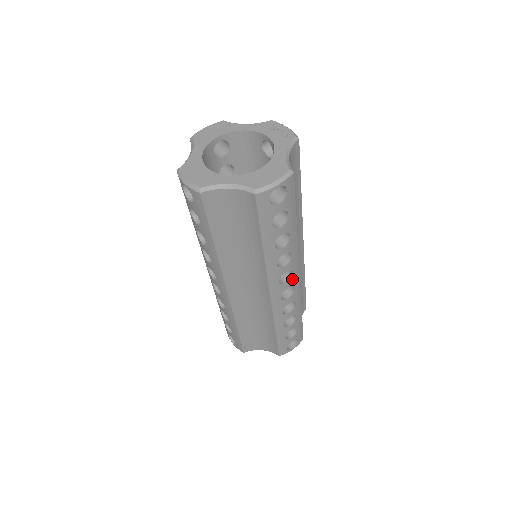
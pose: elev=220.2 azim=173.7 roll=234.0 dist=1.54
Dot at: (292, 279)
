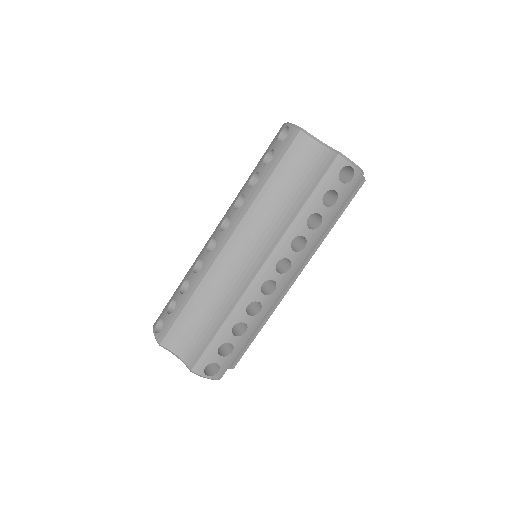
Dot at: (283, 276)
